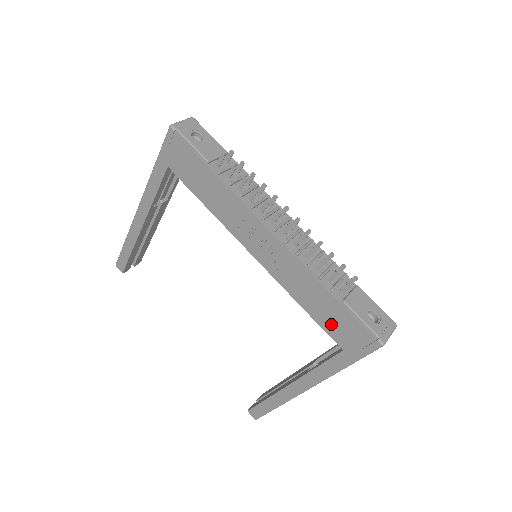
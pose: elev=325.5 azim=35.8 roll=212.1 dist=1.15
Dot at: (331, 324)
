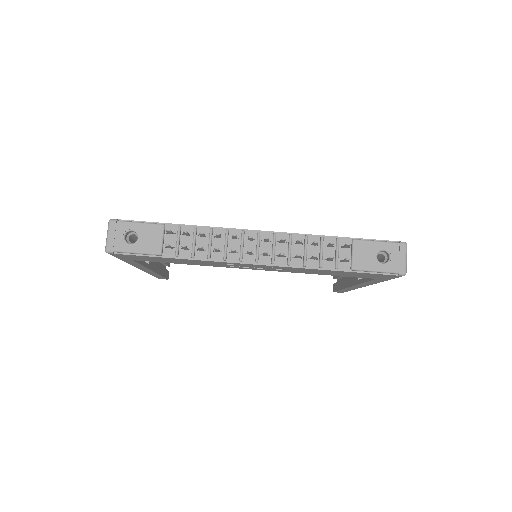
Dot at: (354, 276)
